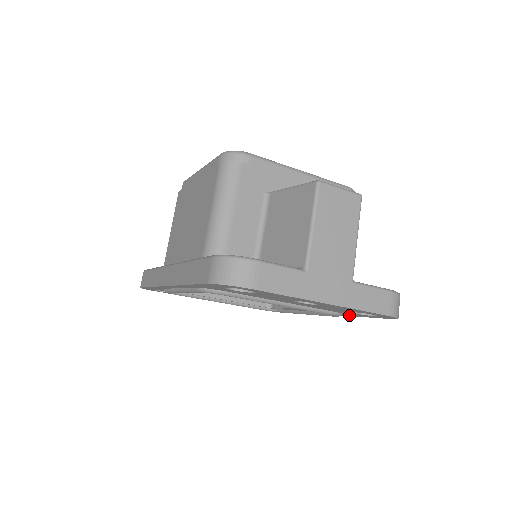
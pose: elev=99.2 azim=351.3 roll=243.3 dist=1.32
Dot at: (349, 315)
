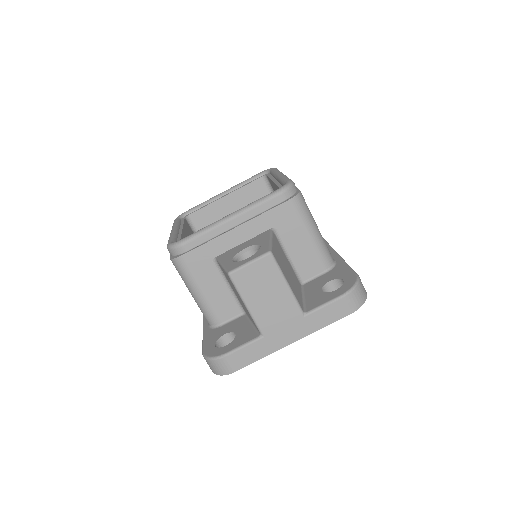
Dot at: occluded
